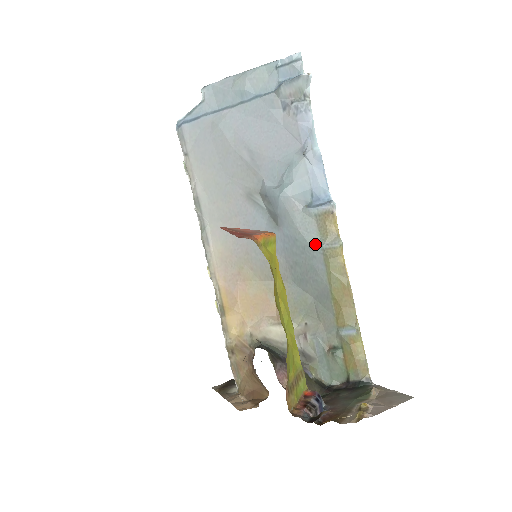
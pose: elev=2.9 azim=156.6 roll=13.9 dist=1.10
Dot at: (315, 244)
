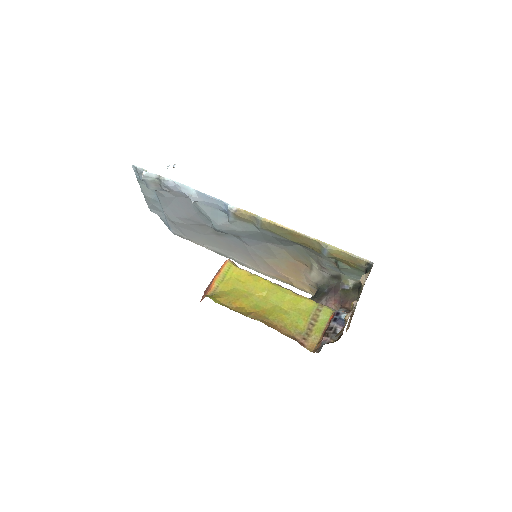
Dot at: (256, 229)
